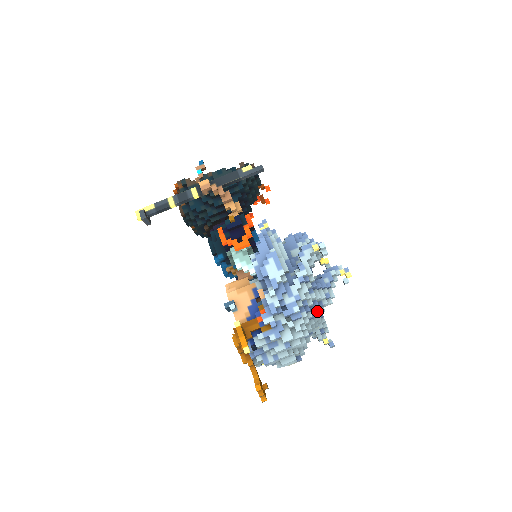
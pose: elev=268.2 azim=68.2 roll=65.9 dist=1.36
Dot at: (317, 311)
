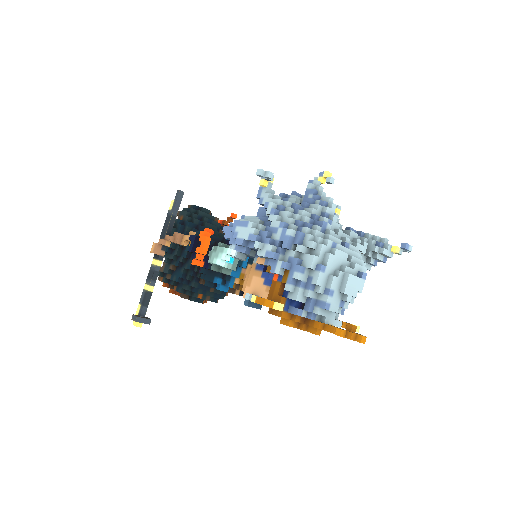
Dot at: occluded
